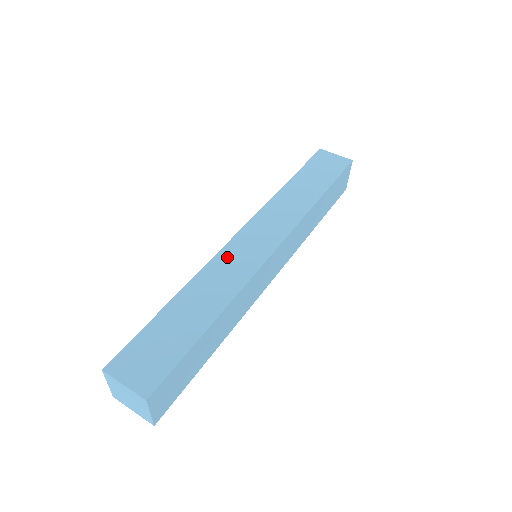
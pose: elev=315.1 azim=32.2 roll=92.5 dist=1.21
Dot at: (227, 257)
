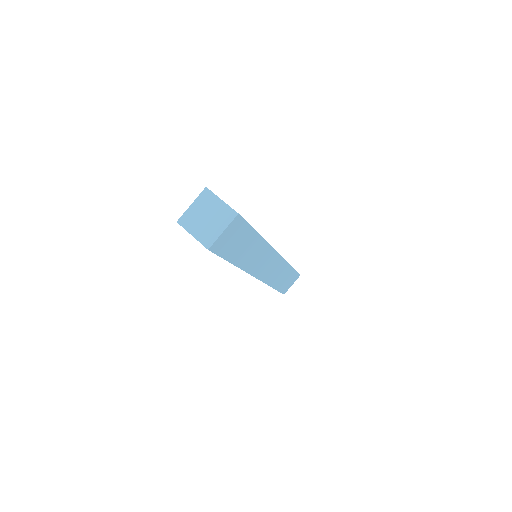
Dot at: occluded
